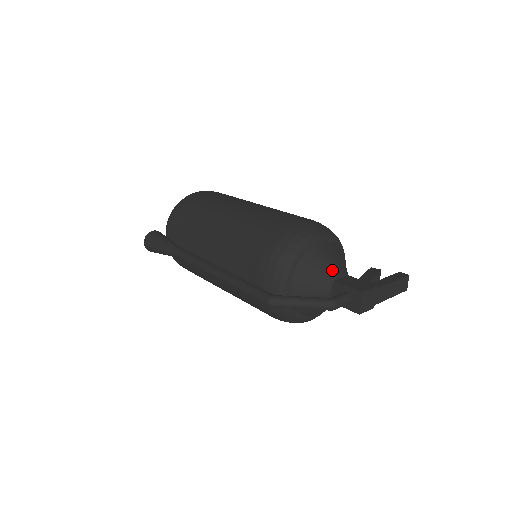
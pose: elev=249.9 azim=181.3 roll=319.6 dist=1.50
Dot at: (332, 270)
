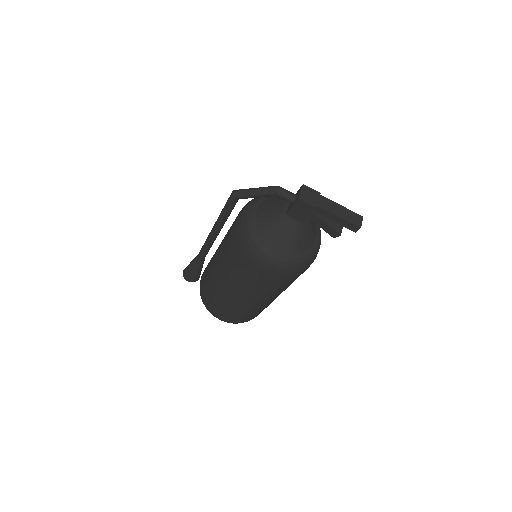
Dot at: occluded
